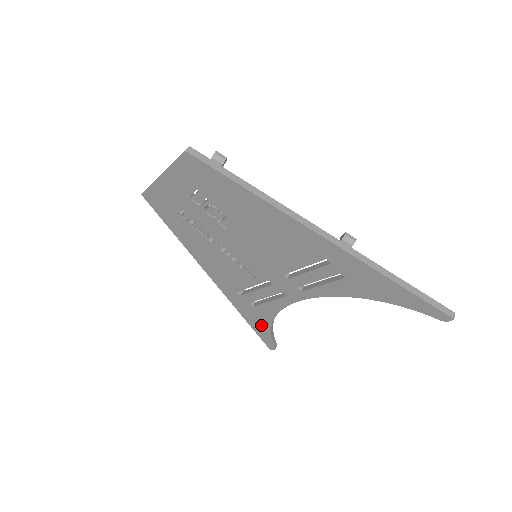
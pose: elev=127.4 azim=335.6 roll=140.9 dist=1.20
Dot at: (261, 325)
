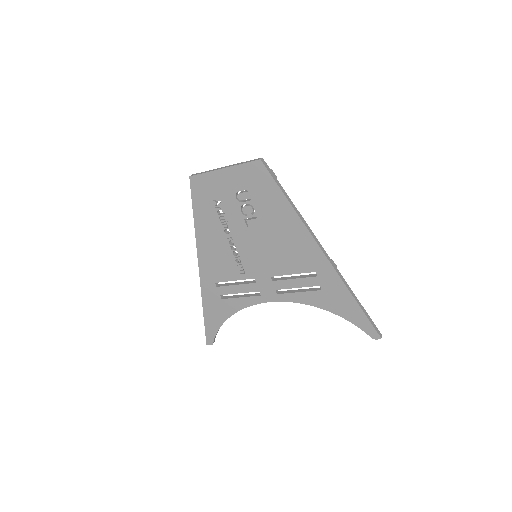
Dot at: (216, 318)
